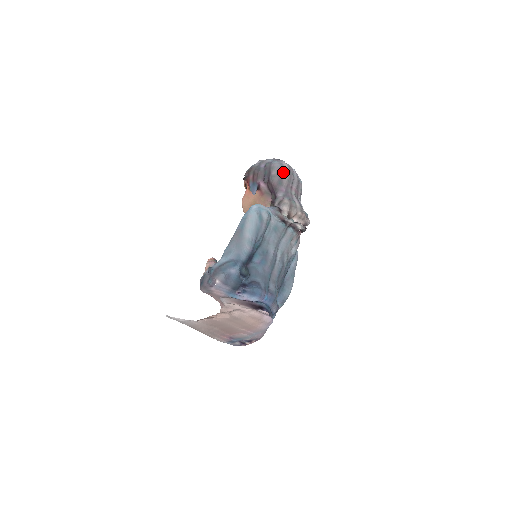
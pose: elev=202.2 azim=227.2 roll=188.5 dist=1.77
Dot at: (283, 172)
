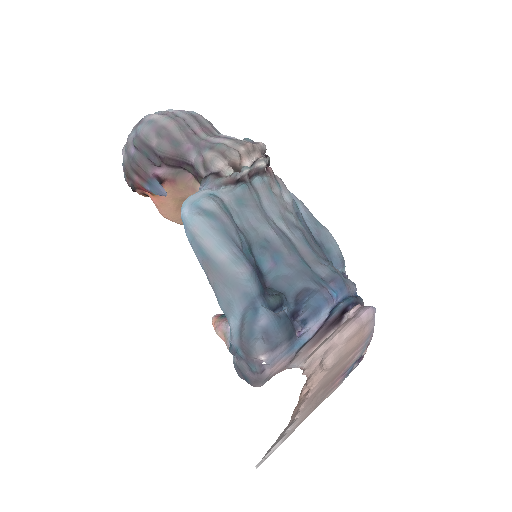
Dot at: (163, 128)
